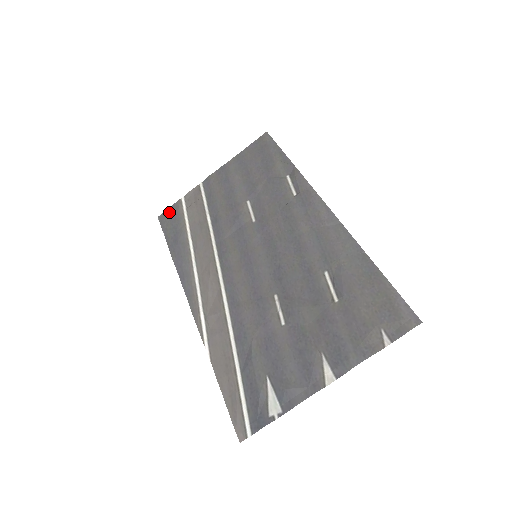
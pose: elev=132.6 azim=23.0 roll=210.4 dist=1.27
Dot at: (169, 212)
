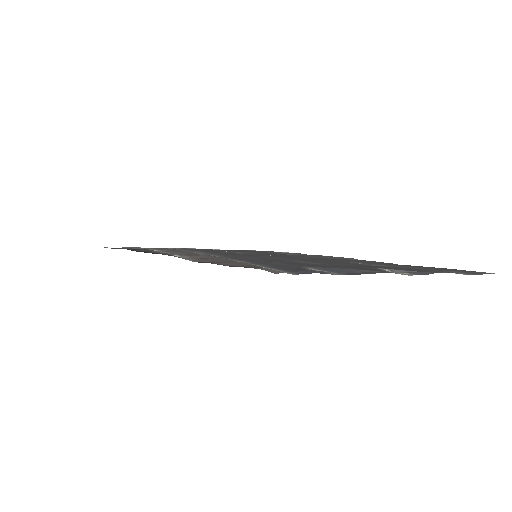
Dot at: (122, 247)
